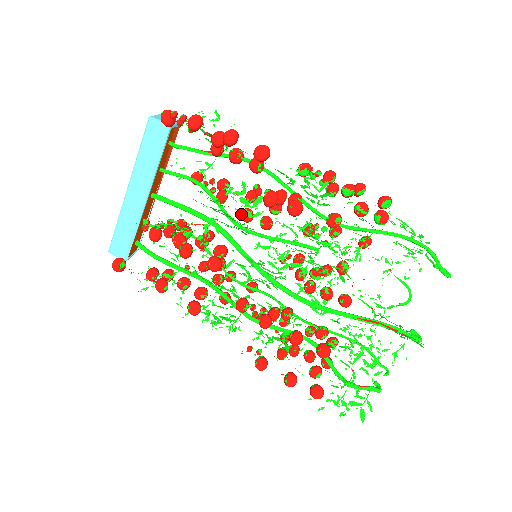
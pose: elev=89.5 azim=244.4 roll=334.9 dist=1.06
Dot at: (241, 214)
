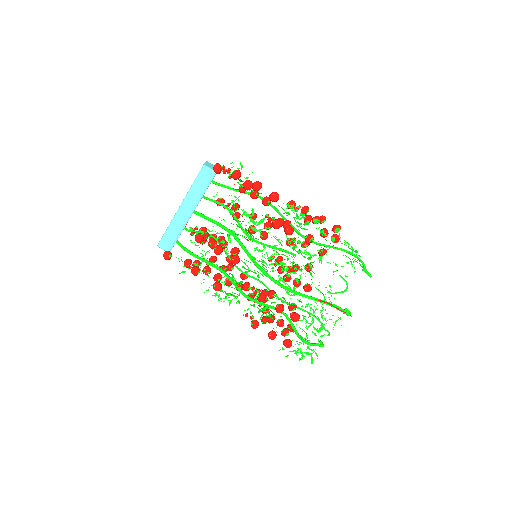
Dot at: (249, 229)
